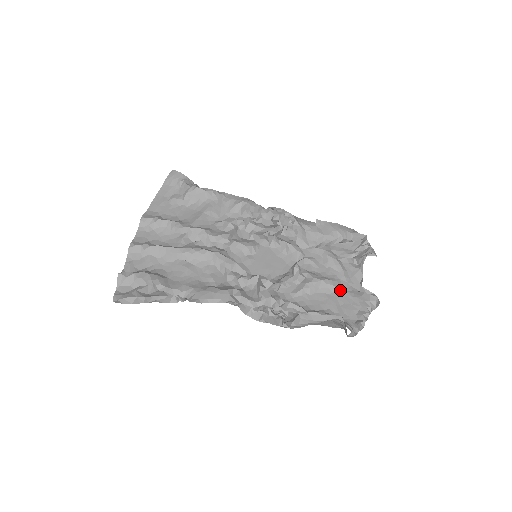
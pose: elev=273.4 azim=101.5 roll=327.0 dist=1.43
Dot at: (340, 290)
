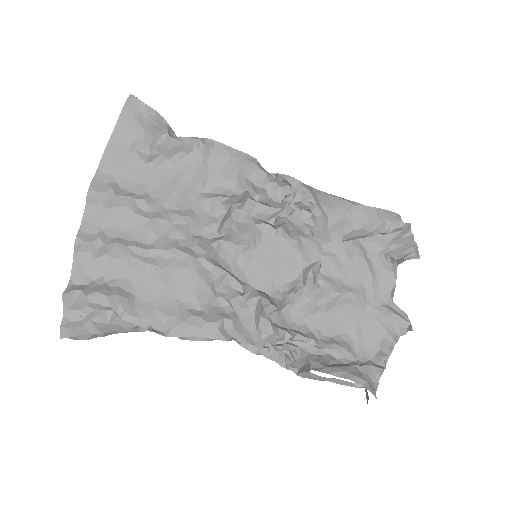
Dot at: (363, 306)
